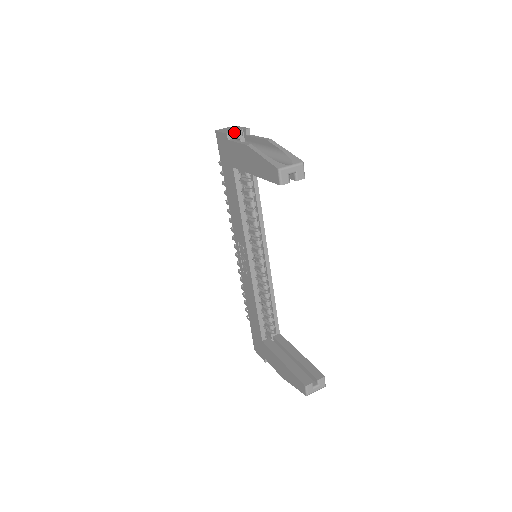
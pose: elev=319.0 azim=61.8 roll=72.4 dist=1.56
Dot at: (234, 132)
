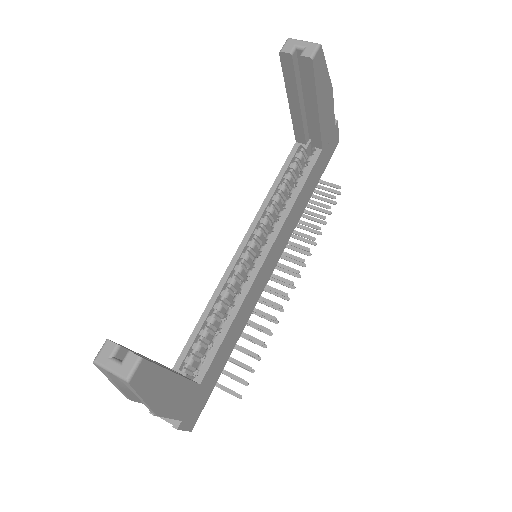
Dot at: occluded
